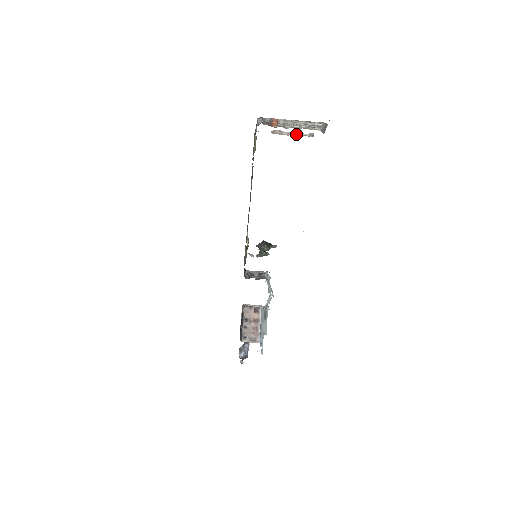
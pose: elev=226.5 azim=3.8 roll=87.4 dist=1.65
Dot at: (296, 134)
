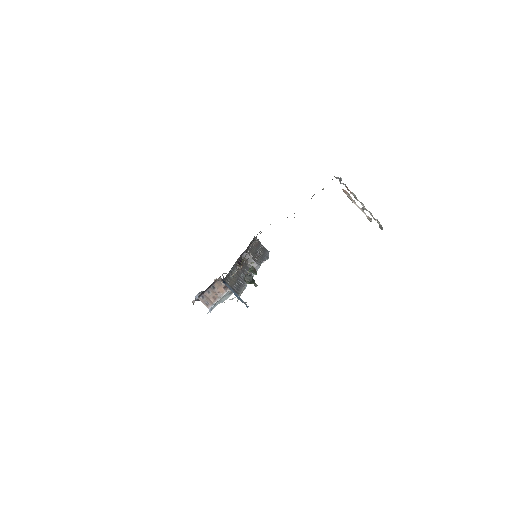
Dot at: (359, 208)
